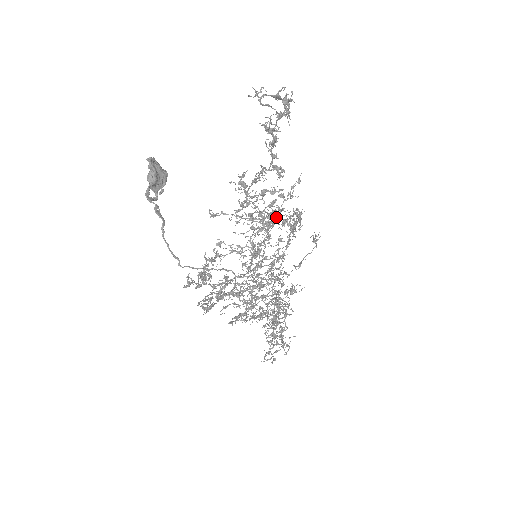
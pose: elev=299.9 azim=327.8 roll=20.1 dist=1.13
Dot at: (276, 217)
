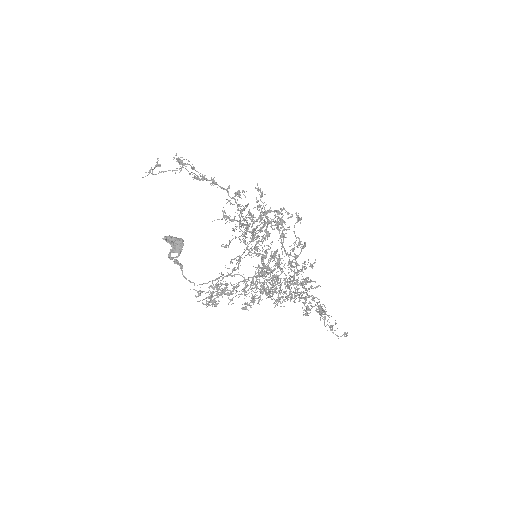
Dot at: occluded
